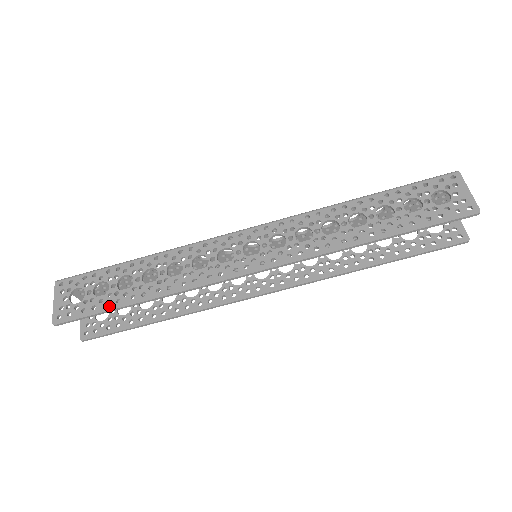
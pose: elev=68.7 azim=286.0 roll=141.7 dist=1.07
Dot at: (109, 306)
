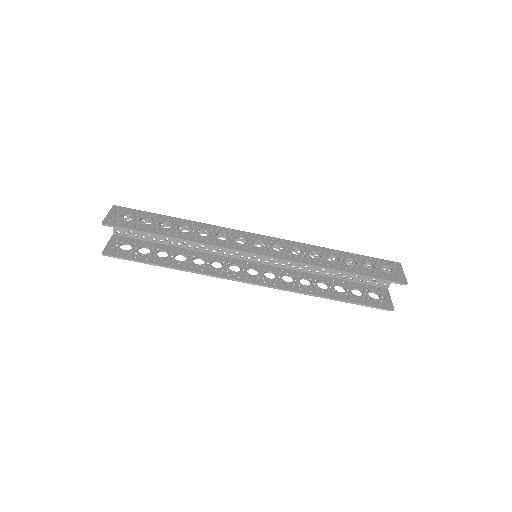
Dot at: (149, 230)
